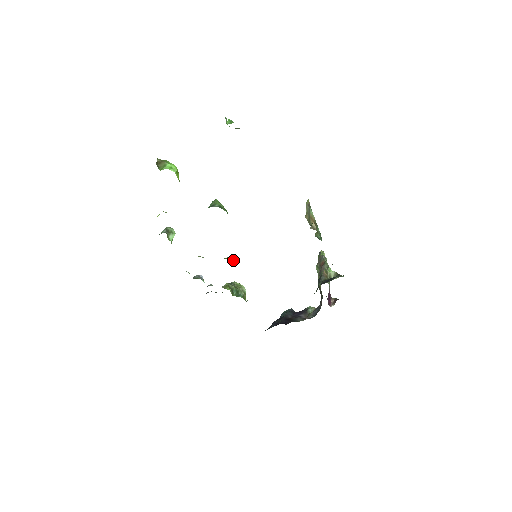
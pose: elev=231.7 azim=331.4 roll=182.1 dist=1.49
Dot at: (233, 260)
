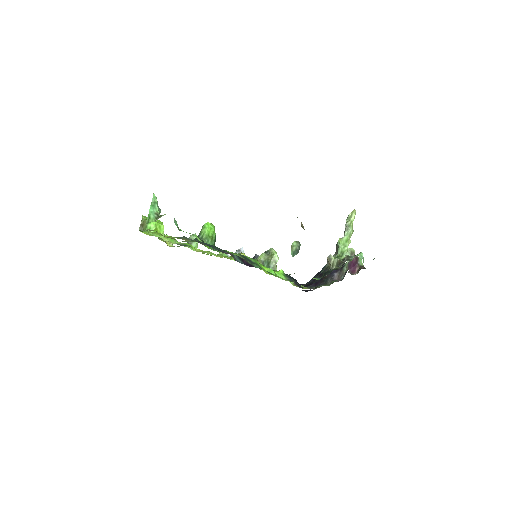
Dot at: occluded
